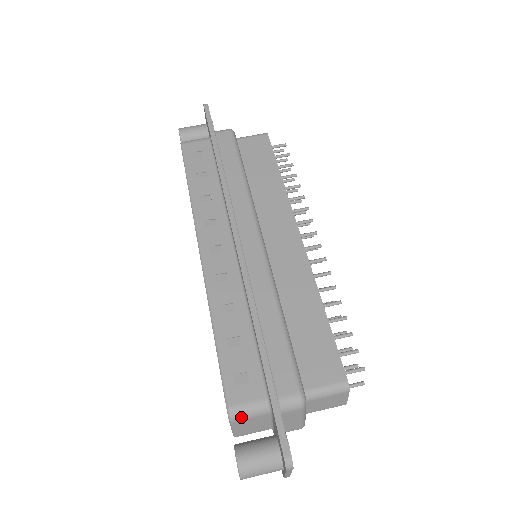
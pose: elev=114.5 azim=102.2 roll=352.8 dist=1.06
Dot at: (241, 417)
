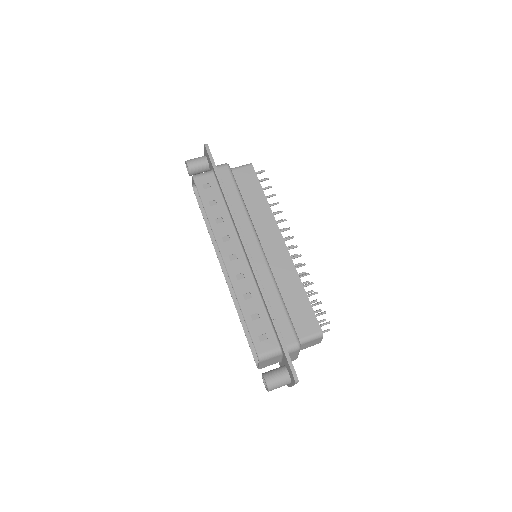
Dot at: (266, 359)
